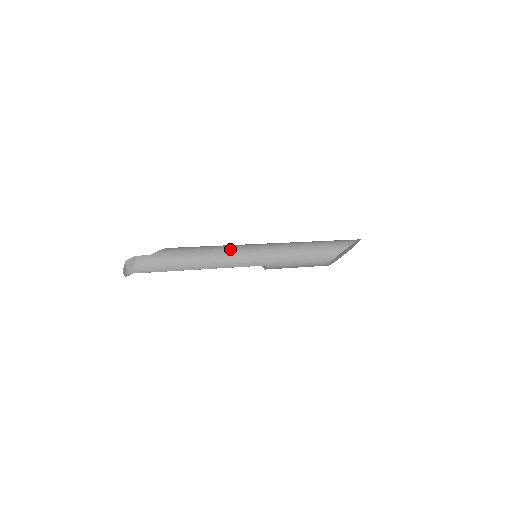
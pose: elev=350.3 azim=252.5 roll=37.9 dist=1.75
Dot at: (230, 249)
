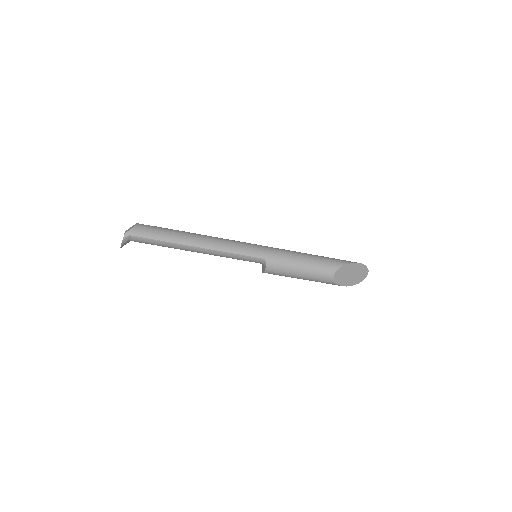
Dot at: occluded
